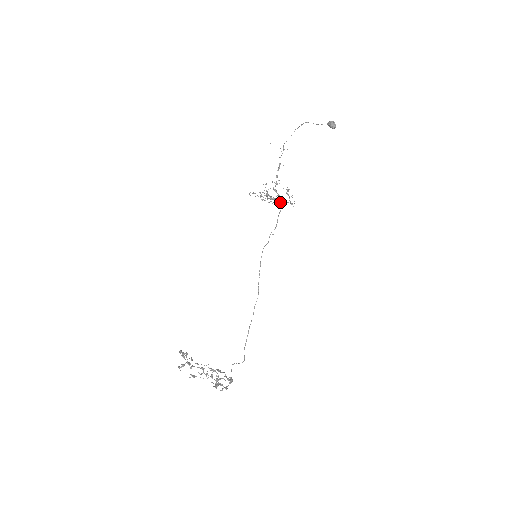
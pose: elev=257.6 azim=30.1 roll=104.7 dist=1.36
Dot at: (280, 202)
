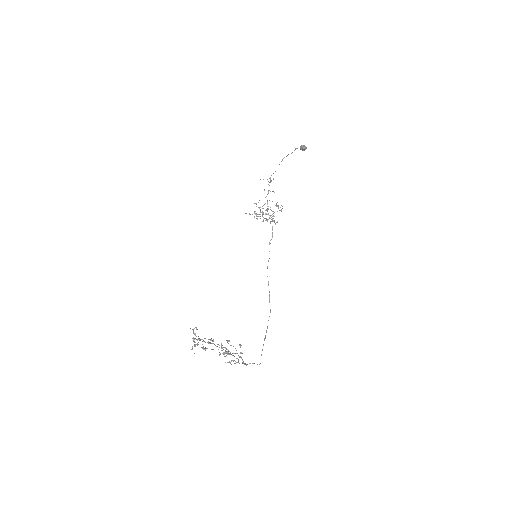
Dot at: (272, 214)
